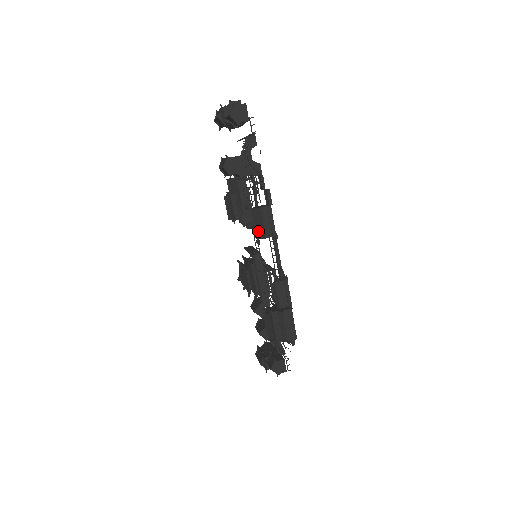
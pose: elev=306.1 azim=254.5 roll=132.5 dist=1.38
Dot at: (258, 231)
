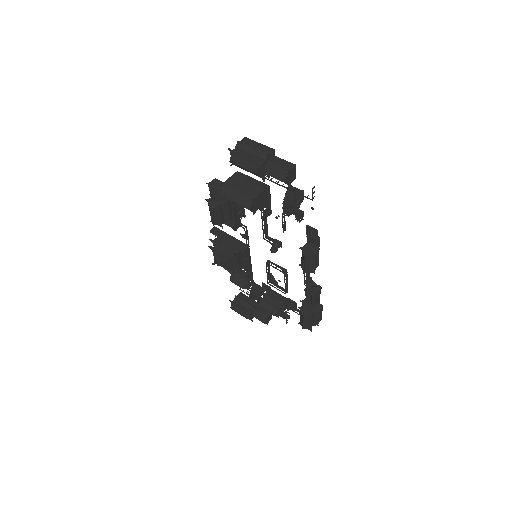
Dot at: (307, 268)
